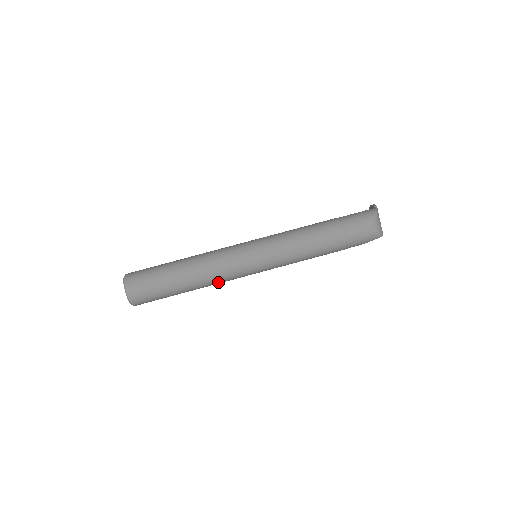
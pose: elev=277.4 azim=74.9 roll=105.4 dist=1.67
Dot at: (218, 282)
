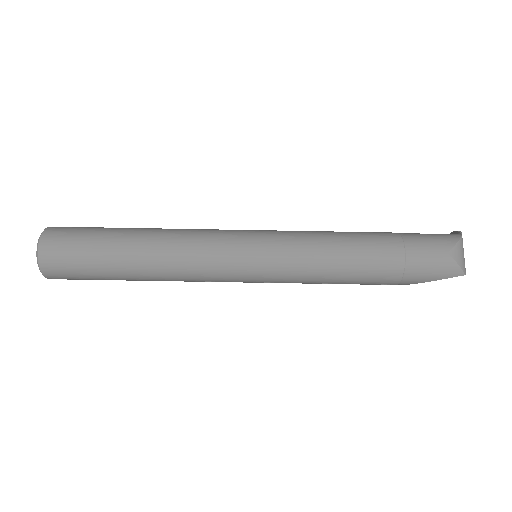
Dot at: (185, 274)
